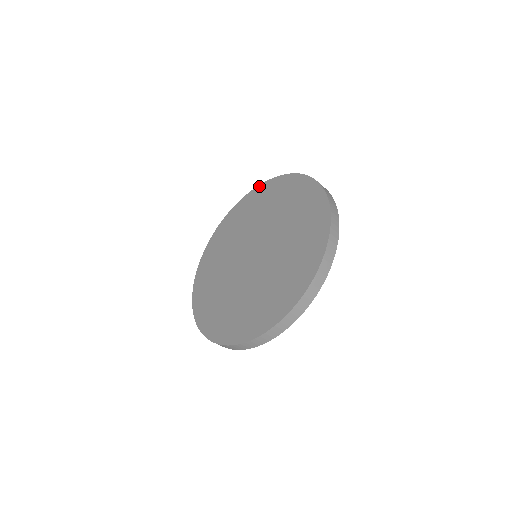
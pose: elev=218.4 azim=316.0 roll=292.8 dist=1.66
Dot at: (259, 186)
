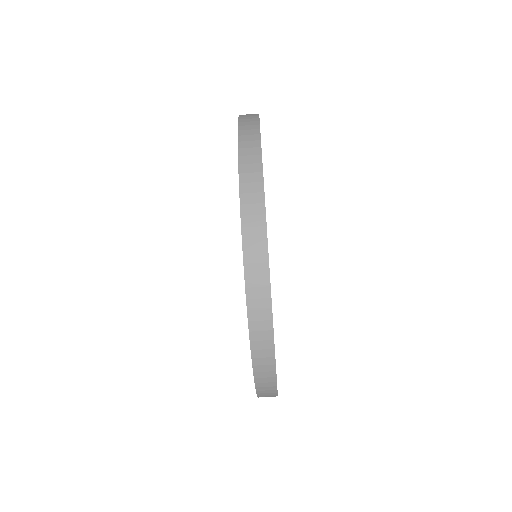
Dot at: occluded
